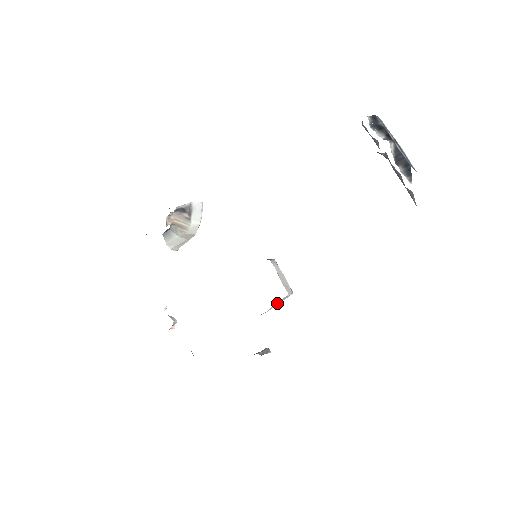
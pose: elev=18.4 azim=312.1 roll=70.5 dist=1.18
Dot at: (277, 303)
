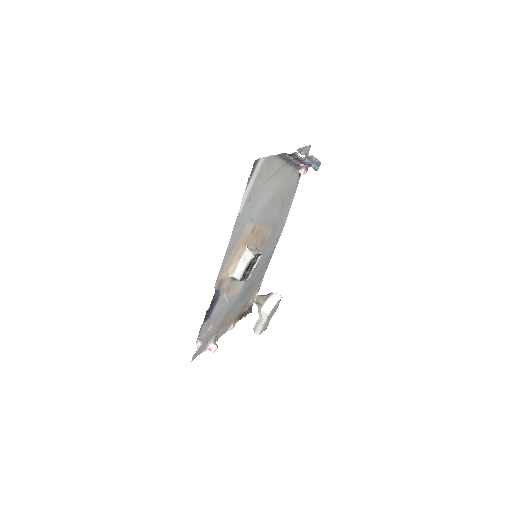
Dot at: (243, 262)
